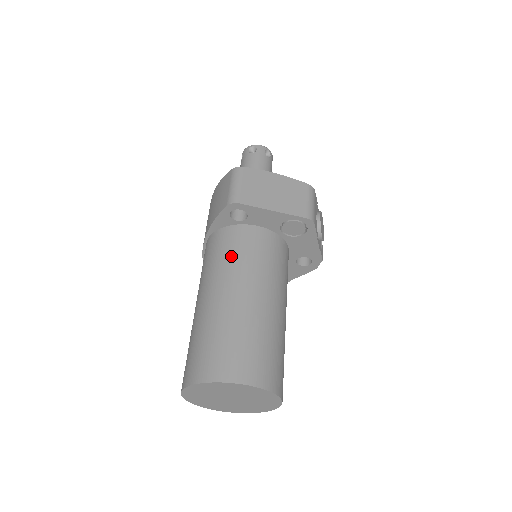
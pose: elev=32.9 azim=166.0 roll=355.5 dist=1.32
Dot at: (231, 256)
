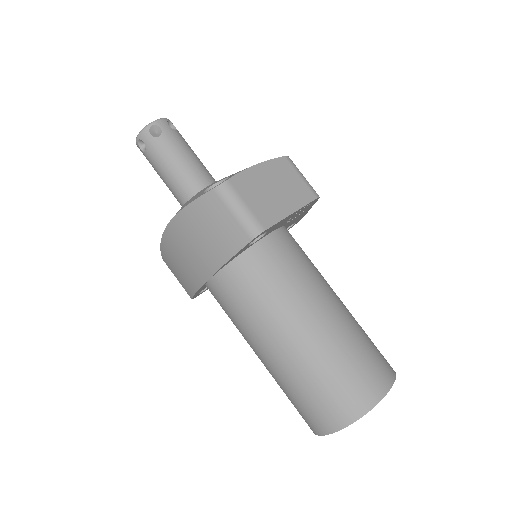
Dot at: (277, 285)
